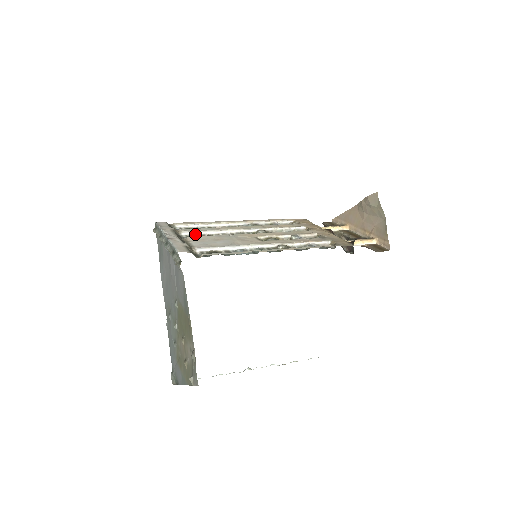
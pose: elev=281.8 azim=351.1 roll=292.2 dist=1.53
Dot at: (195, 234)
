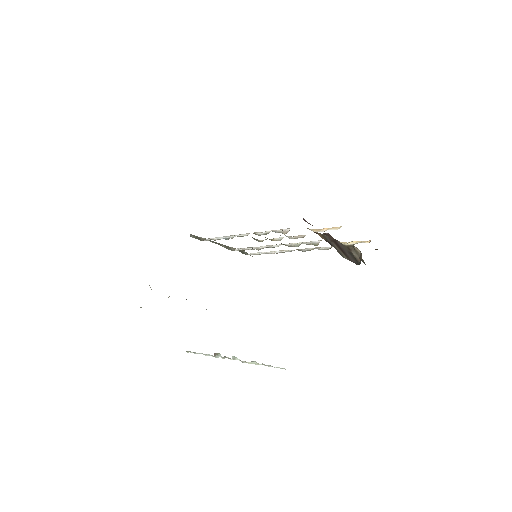
Dot at: (242, 250)
